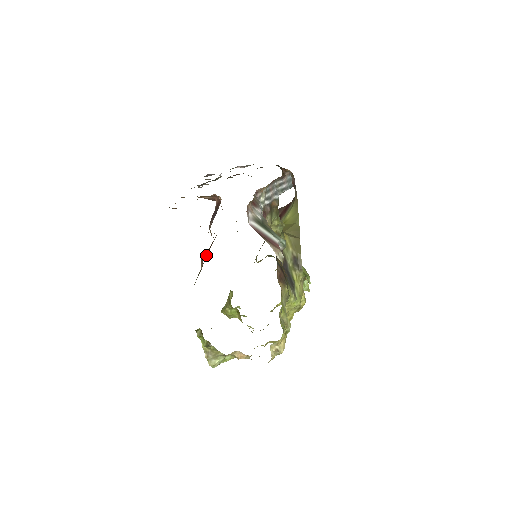
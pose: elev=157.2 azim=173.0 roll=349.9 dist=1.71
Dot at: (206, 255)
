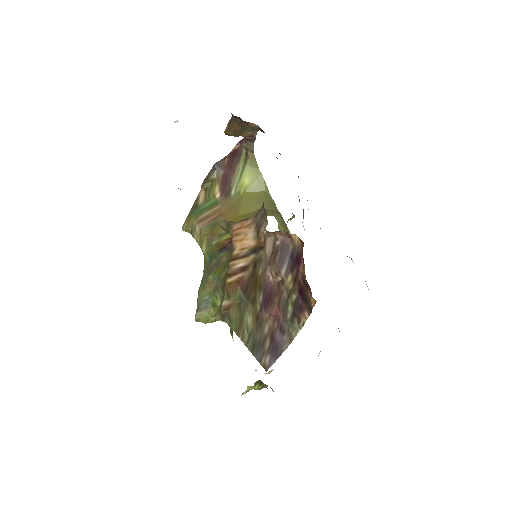
Dot at: (244, 296)
